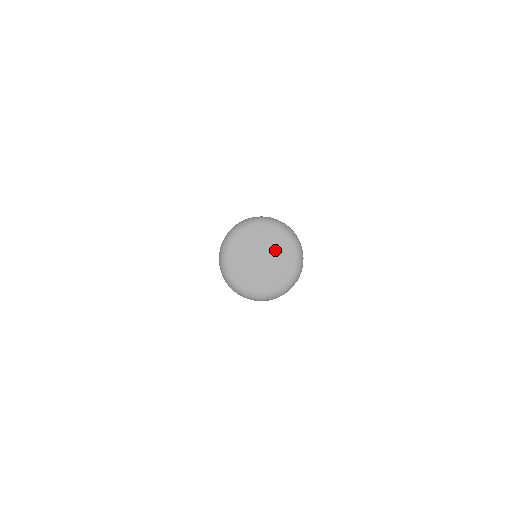
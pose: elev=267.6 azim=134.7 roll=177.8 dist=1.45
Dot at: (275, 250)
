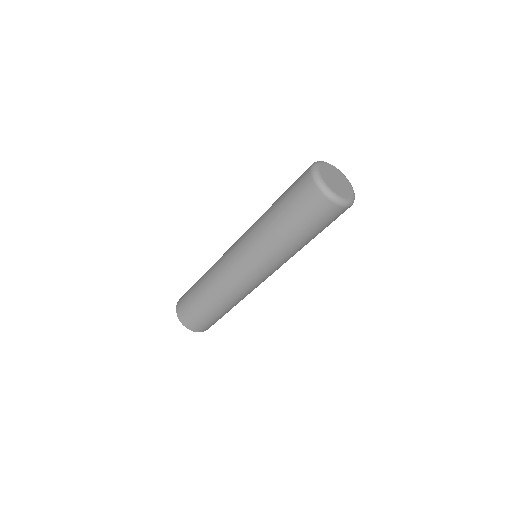
Dot at: (344, 186)
